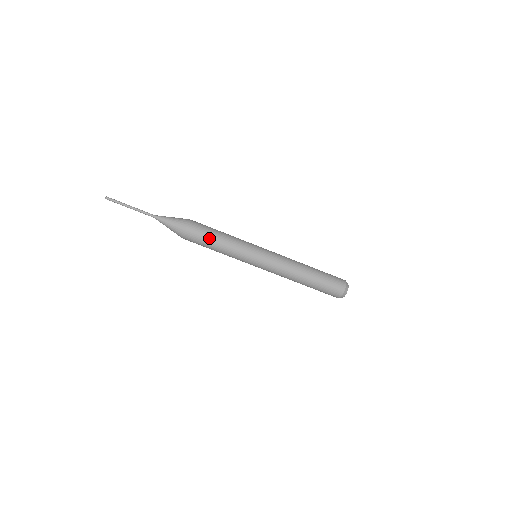
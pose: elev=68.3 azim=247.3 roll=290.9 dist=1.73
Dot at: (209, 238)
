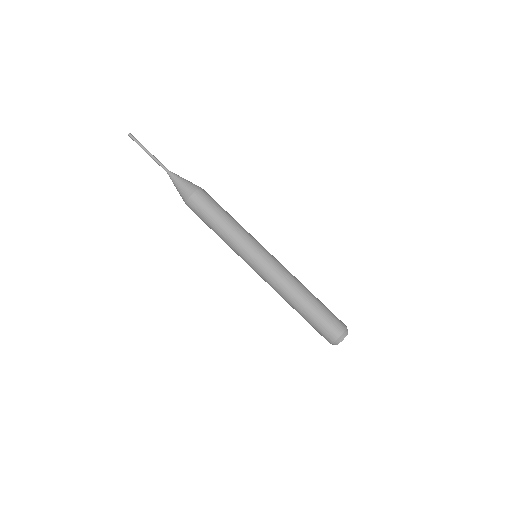
Dot at: occluded
